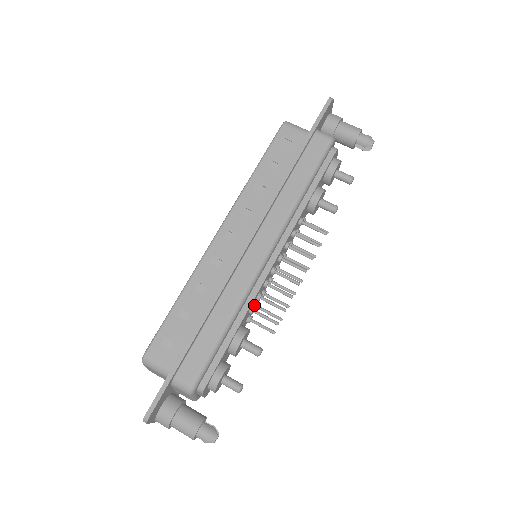
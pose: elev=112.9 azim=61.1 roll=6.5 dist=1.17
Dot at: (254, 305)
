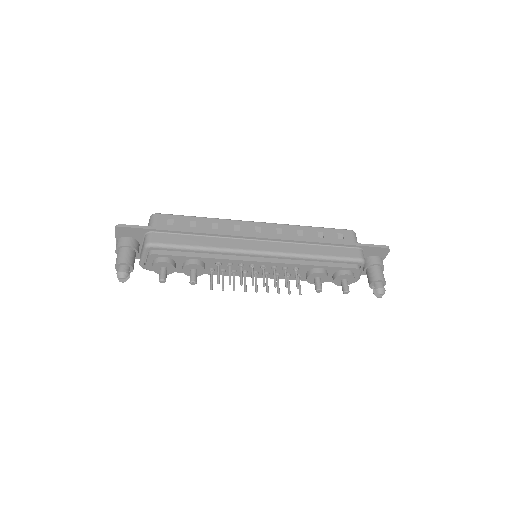
Dot at: (223, 268)
